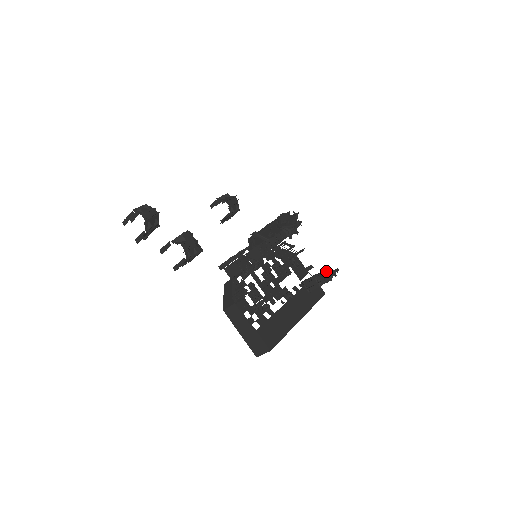
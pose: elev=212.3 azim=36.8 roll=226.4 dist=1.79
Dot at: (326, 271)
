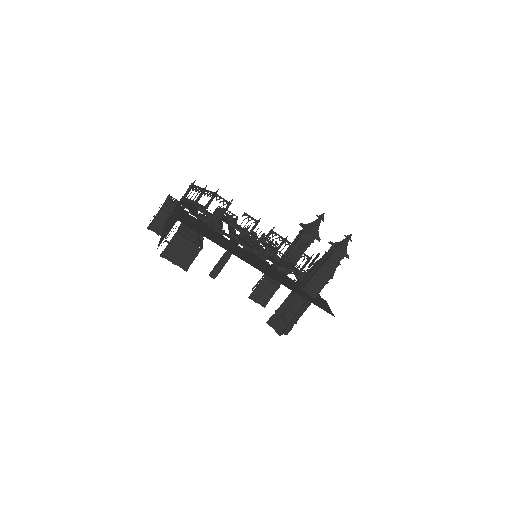
Dot at: occluded
